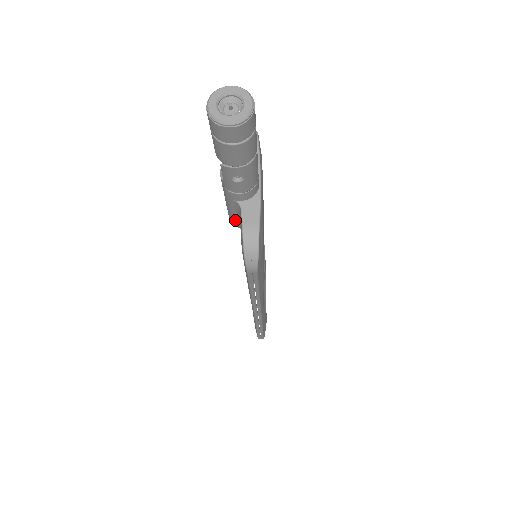
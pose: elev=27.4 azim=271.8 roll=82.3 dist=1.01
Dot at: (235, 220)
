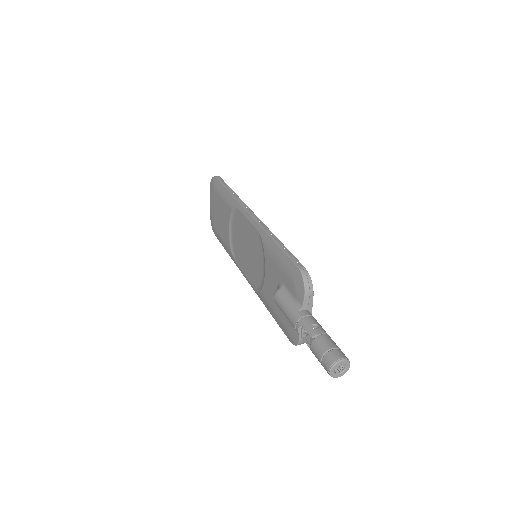
Dot at: occluded
